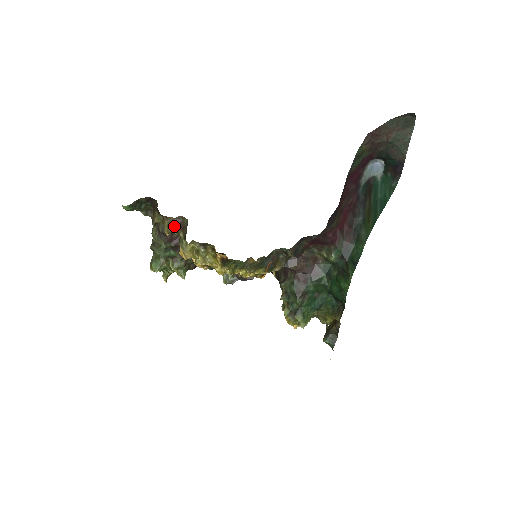
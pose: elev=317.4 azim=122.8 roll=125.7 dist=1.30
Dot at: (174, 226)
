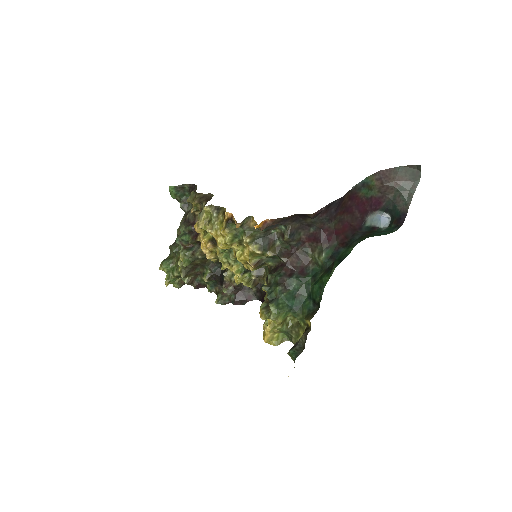
Dot at: (201, 199)
